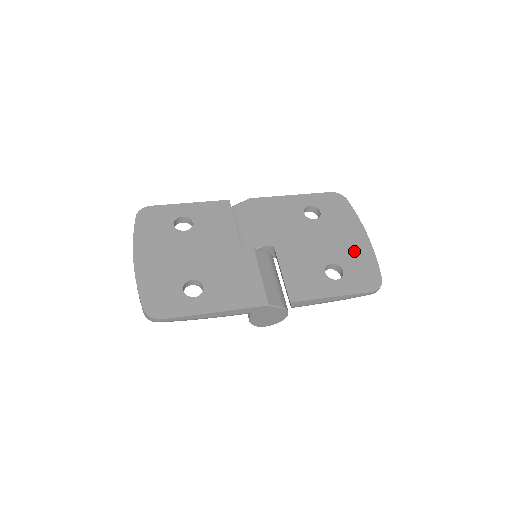
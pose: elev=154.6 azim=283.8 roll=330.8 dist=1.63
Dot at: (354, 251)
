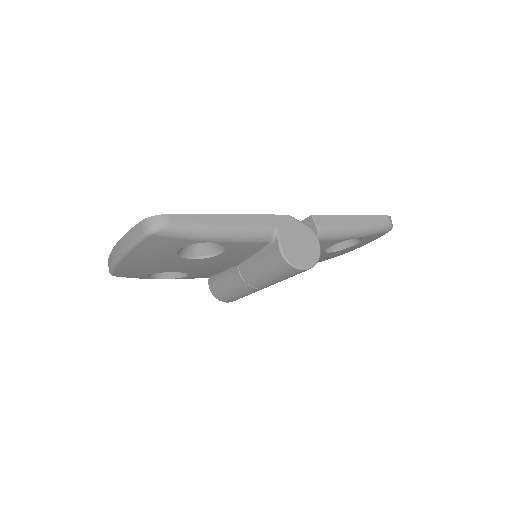
Dot at: occluded
